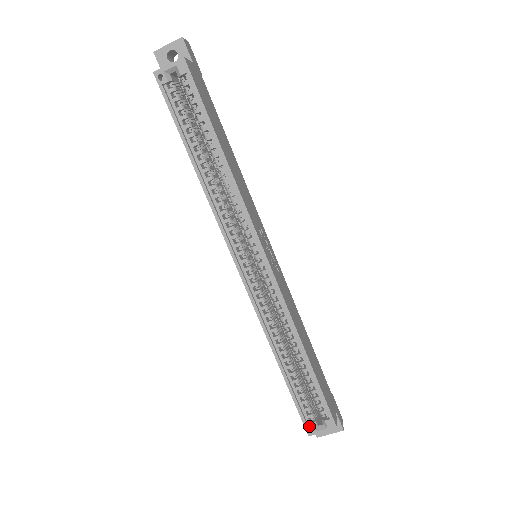
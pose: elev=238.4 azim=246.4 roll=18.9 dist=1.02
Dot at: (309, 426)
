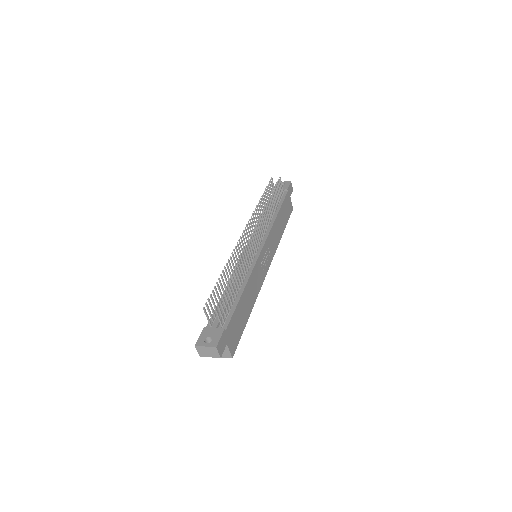
Dot at: occluded
